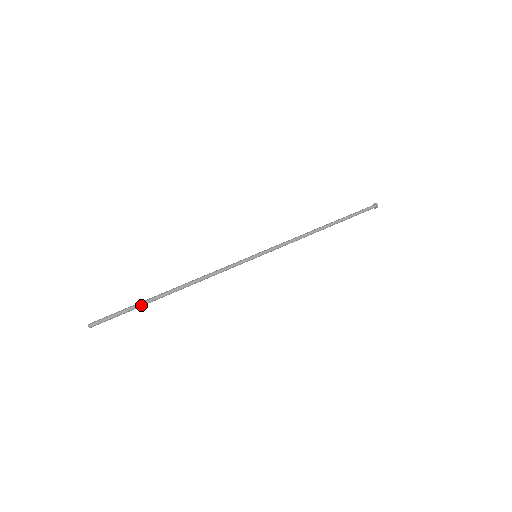
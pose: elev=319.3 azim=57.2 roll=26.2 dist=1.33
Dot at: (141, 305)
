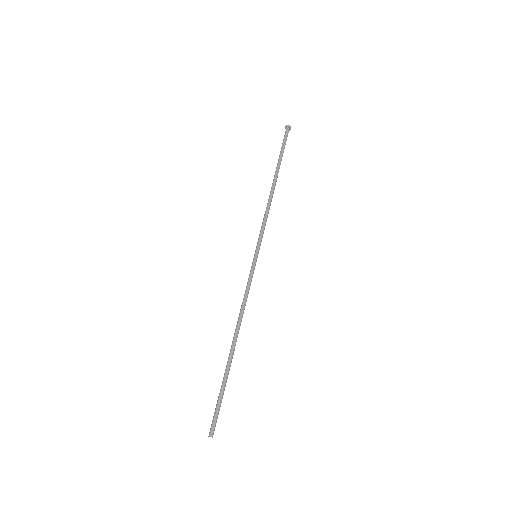
Dot at: (226, 381)
